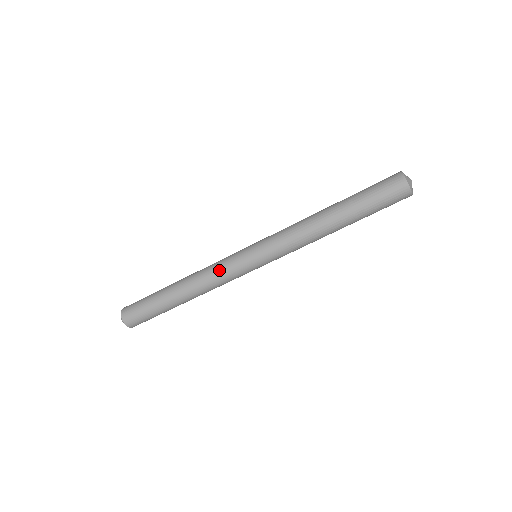
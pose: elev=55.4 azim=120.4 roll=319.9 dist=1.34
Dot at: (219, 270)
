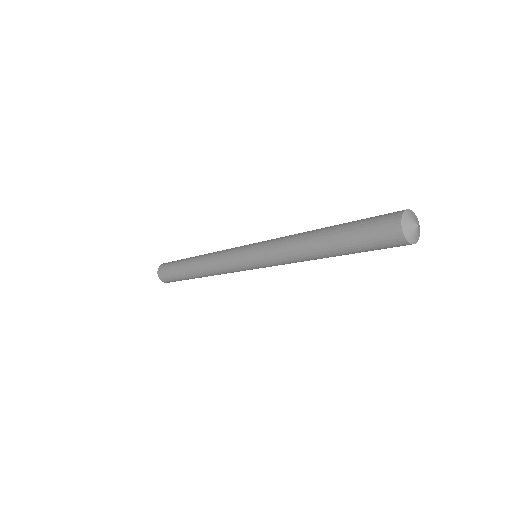
Dot at: (226, 271)
